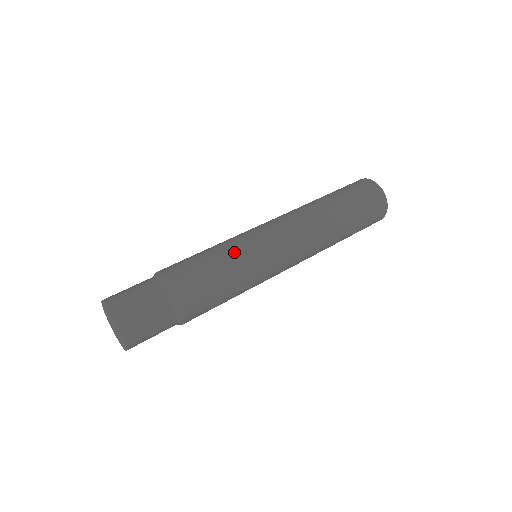
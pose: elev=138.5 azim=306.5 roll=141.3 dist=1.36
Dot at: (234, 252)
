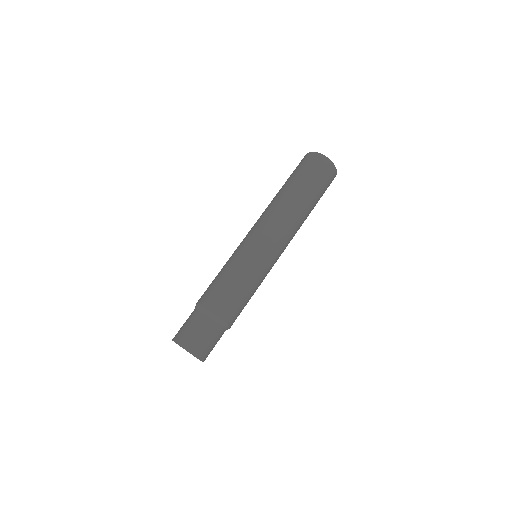
Dot at: (255, 278)
